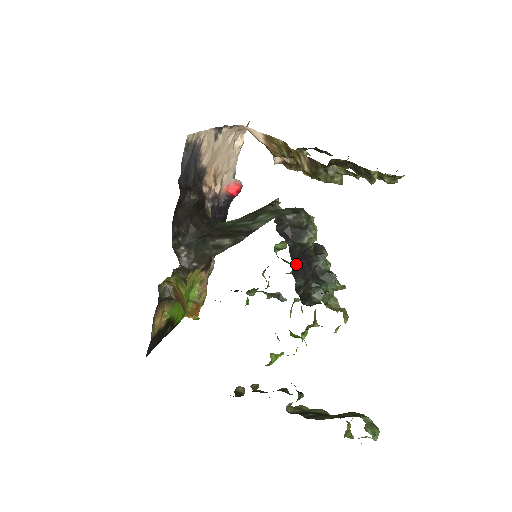
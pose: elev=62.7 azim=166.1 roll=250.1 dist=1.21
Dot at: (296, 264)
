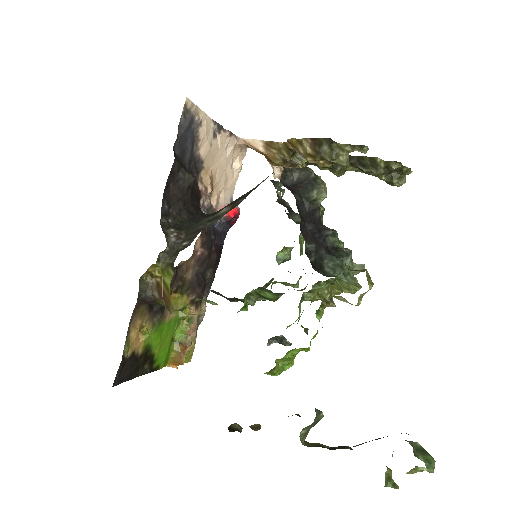
Dot at: (305, 224)
